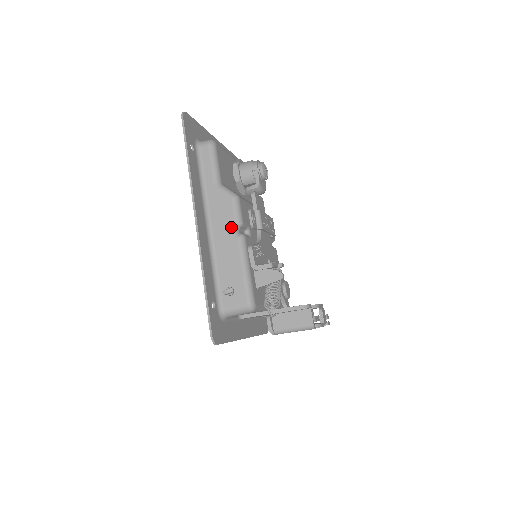
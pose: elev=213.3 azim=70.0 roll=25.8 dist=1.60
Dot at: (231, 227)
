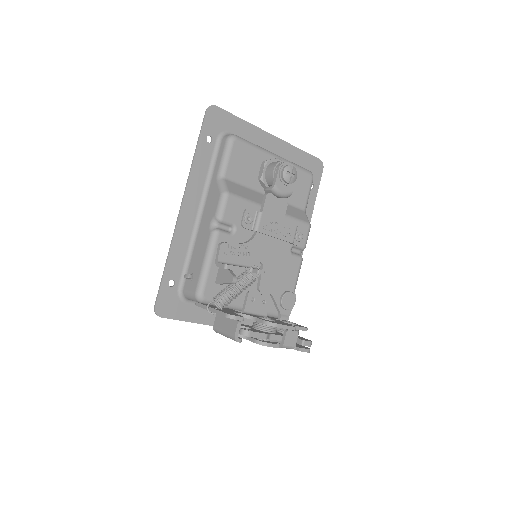
Dot at: (211, 220)
